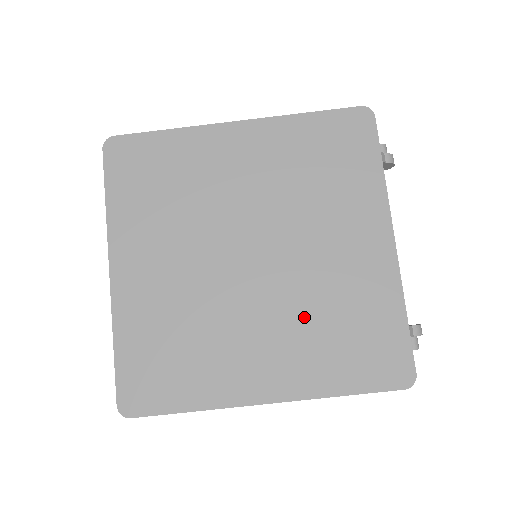
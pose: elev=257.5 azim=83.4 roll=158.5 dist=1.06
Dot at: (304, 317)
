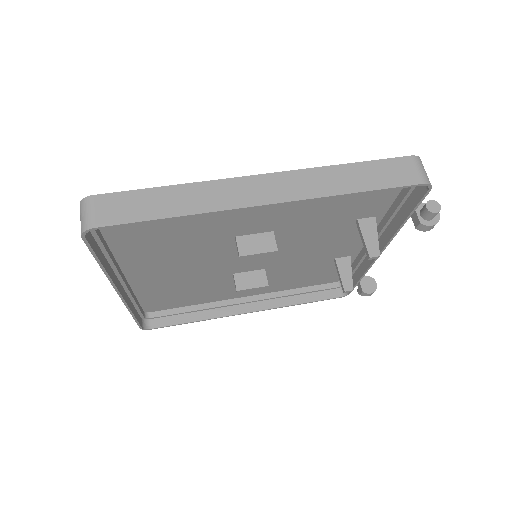
Dot at: occluded
